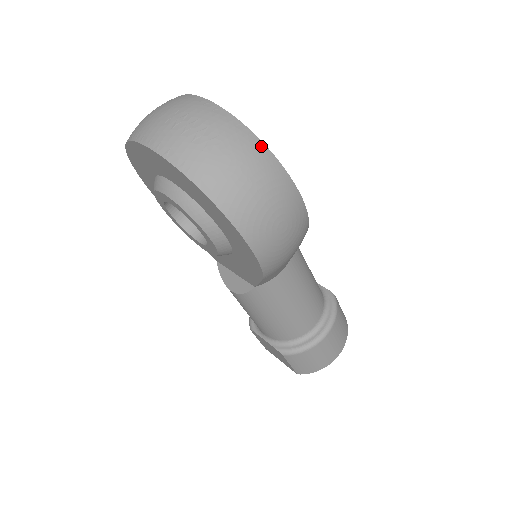
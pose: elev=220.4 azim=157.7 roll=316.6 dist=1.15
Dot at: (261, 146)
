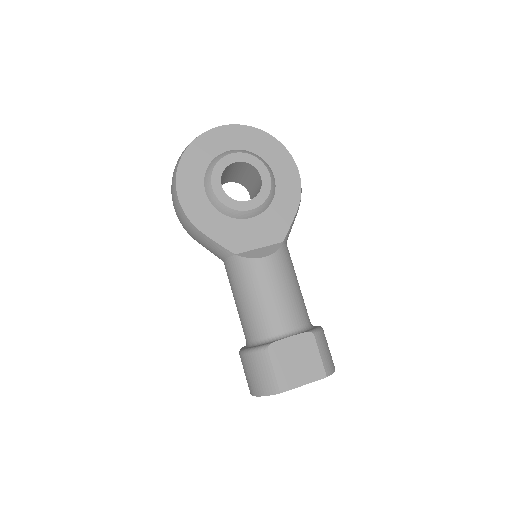
Dot at: occluded
